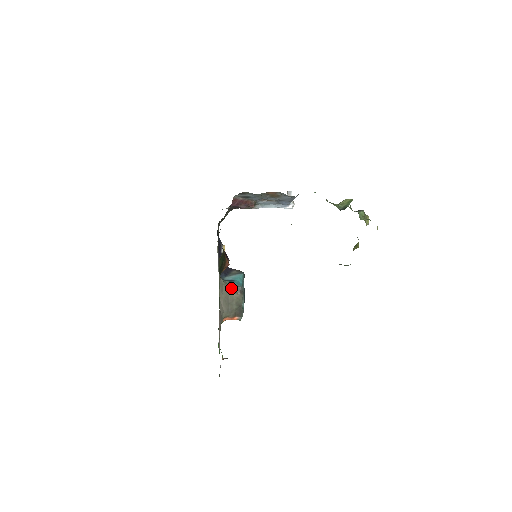
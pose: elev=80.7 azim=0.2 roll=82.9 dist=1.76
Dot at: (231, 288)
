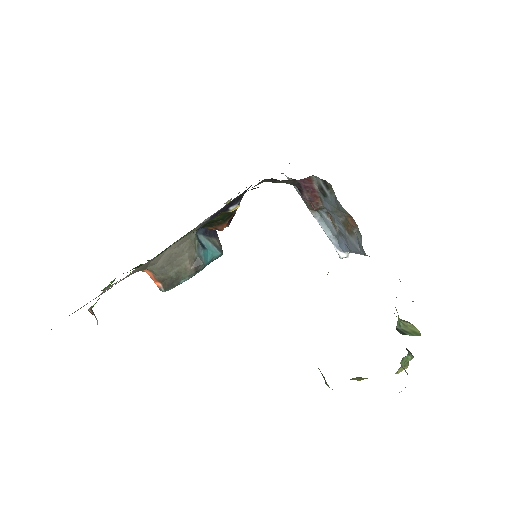
Dot at: (193, 252)
